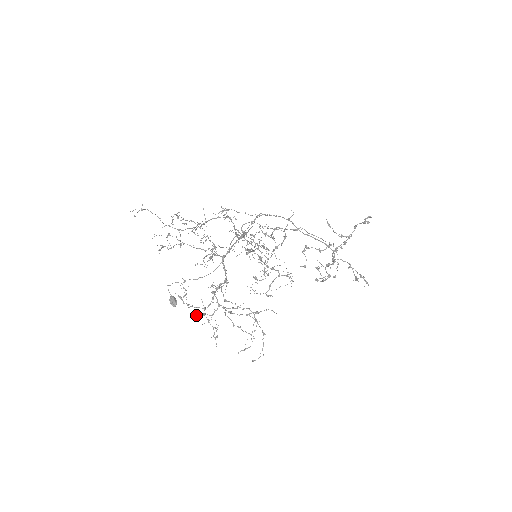
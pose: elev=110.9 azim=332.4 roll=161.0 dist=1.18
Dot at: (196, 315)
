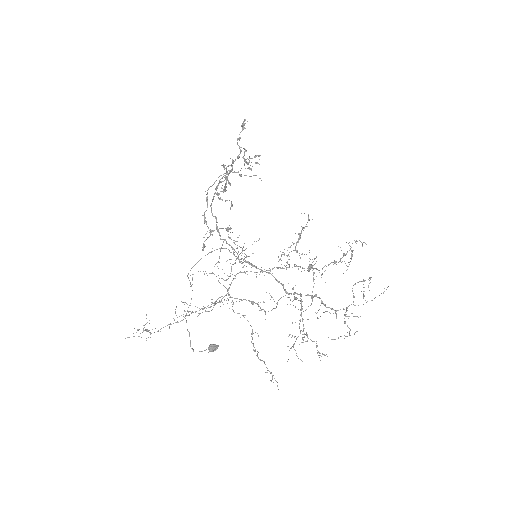
Dot at: (350, 329)
